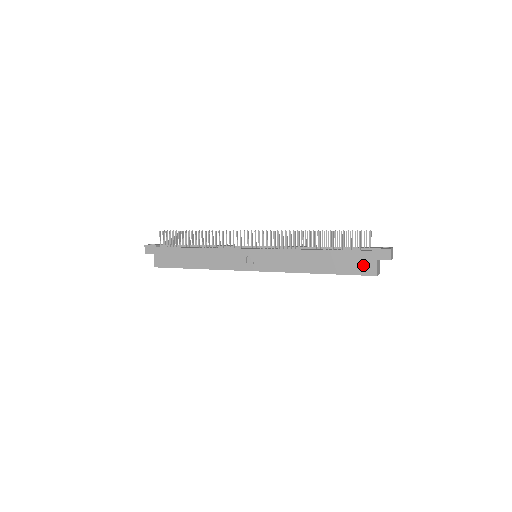
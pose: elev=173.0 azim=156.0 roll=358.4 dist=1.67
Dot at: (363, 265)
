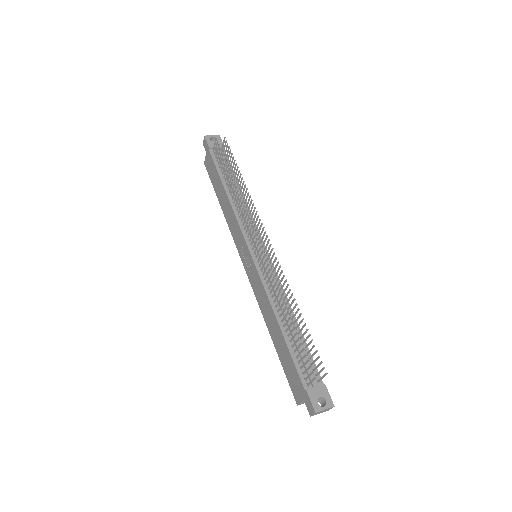
Dot at: (295, 385)
